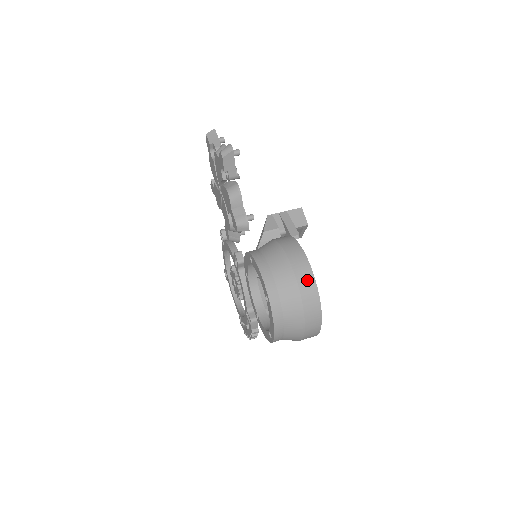
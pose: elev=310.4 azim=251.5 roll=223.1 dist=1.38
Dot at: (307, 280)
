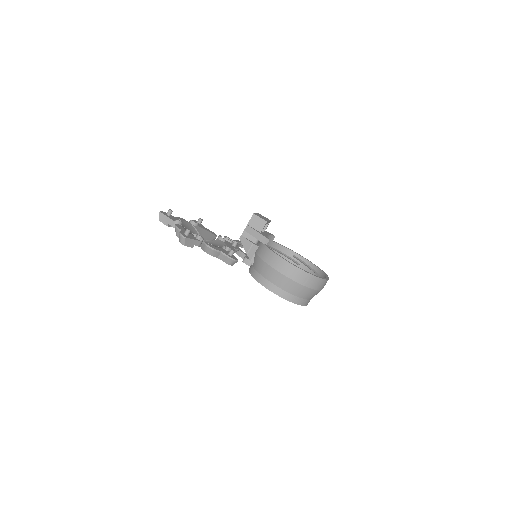
Dot at: (294, 272)
